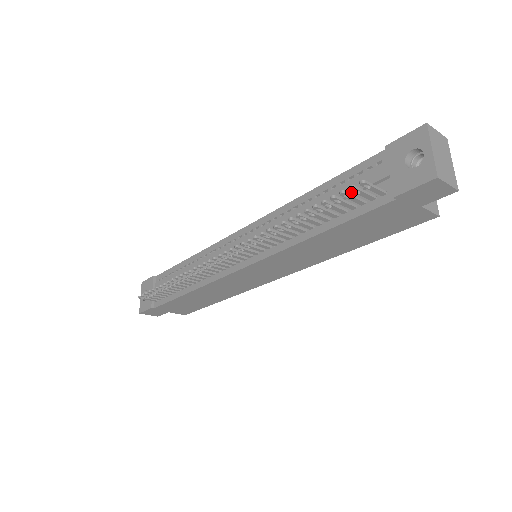
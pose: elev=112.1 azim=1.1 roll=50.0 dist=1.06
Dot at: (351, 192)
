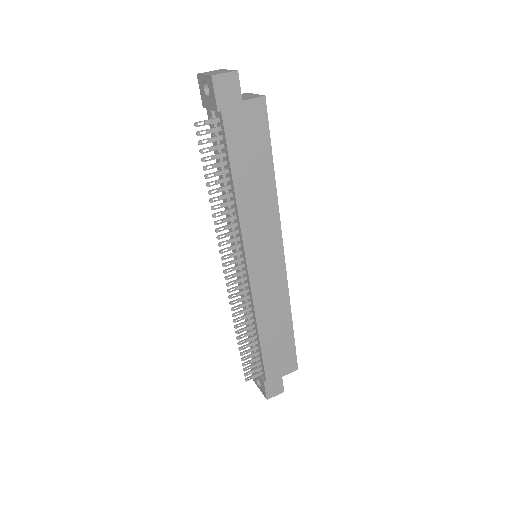
Dot at: (216, 144)
